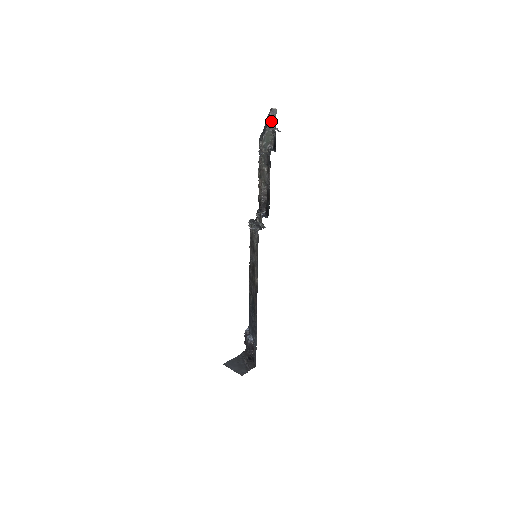
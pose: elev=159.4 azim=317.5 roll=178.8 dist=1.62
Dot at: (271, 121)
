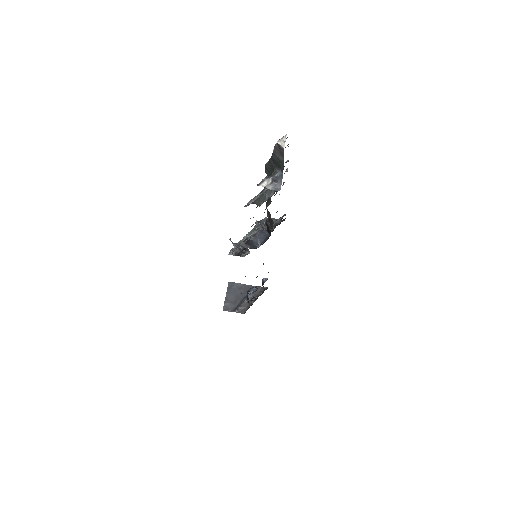
Dot at: (276, 156)
